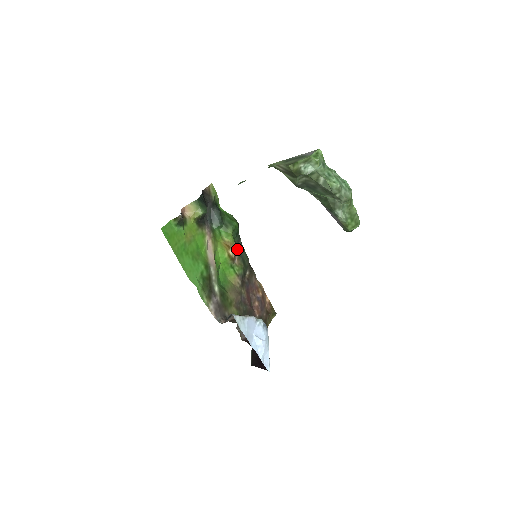
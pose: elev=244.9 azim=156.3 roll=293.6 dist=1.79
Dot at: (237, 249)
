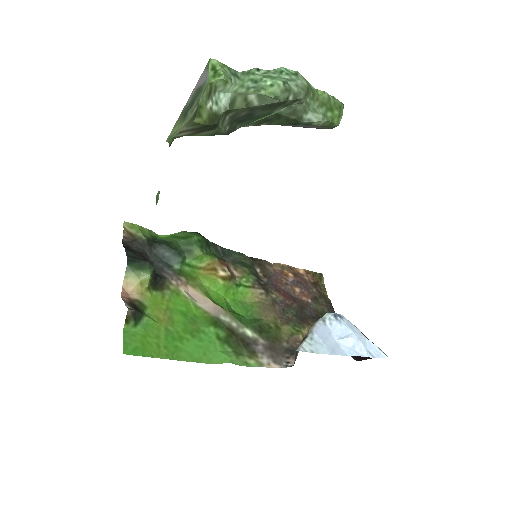
Dot at: (224, 260)
